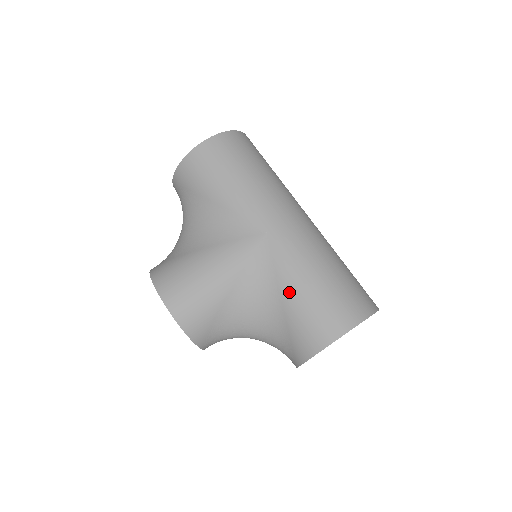
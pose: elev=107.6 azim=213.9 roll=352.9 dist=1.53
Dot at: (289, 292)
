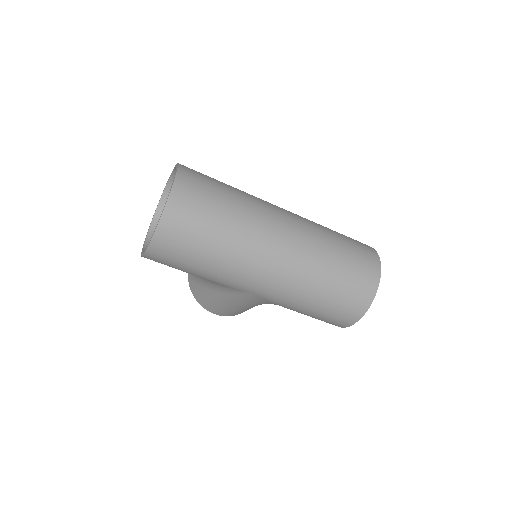
Dot at: occluded
